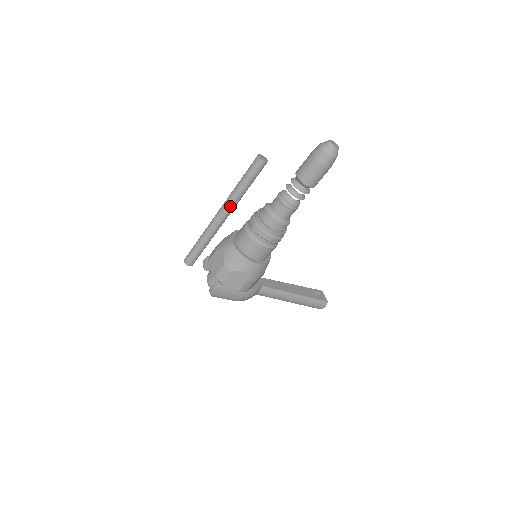
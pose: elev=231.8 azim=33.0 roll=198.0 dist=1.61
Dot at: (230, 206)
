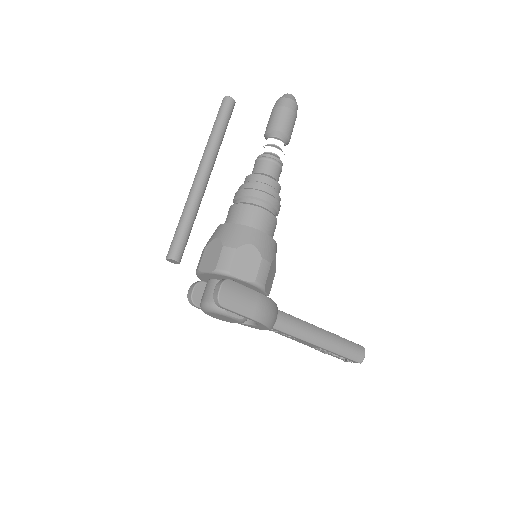
Dot at: (210, 156)
